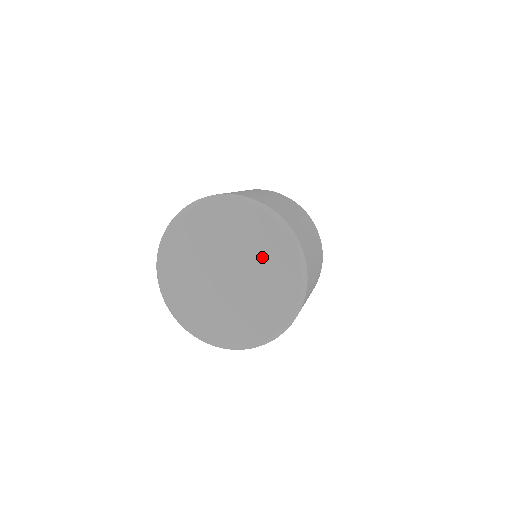
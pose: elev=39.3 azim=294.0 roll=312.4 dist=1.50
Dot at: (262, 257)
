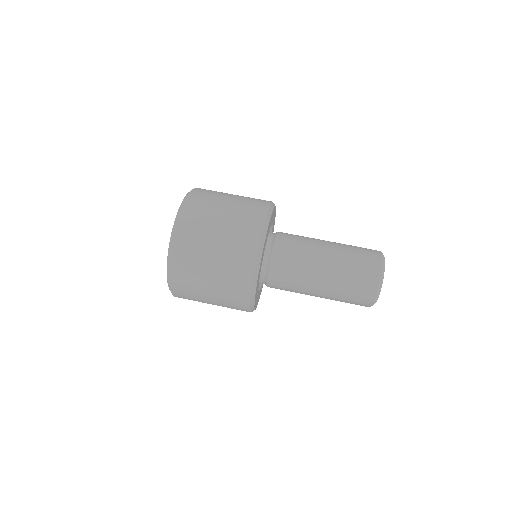
Dot at: occluded
